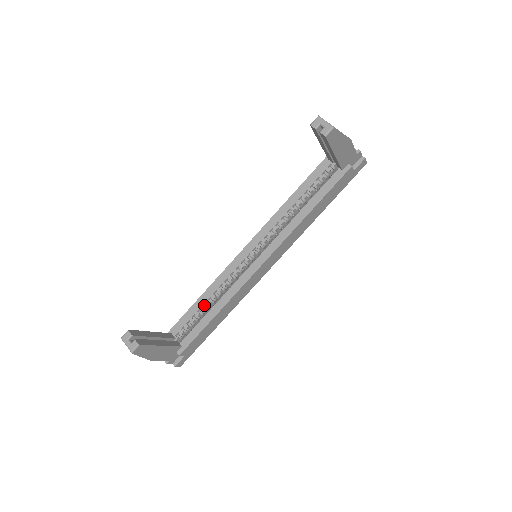
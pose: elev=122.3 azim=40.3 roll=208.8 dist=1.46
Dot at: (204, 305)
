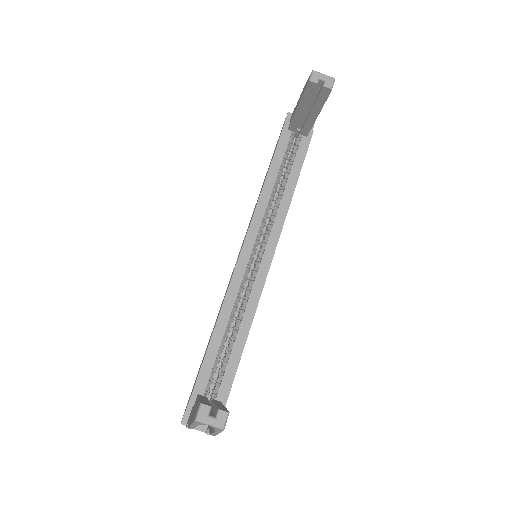
Dot at: (223, 338)
